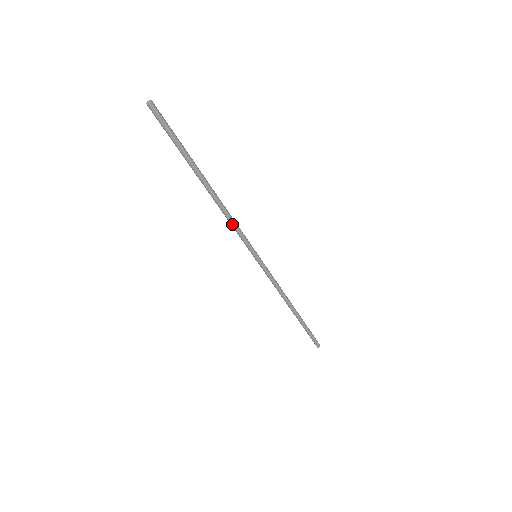
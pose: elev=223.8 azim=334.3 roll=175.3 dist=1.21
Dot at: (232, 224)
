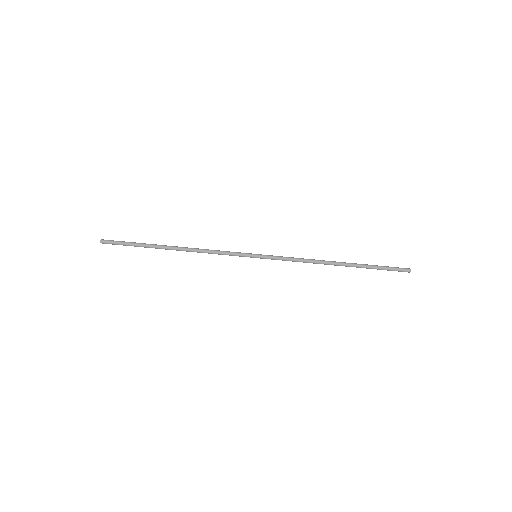
Dot at: occluded
